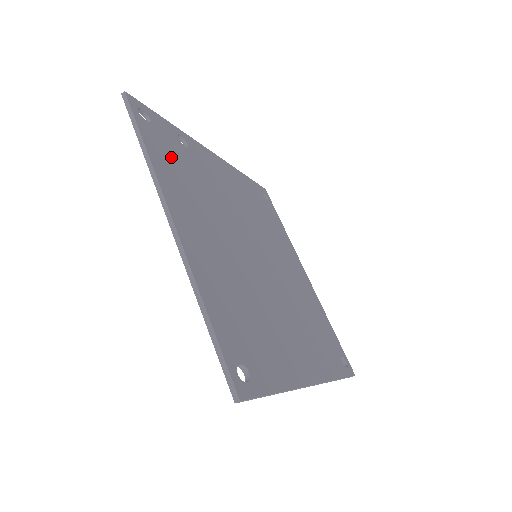
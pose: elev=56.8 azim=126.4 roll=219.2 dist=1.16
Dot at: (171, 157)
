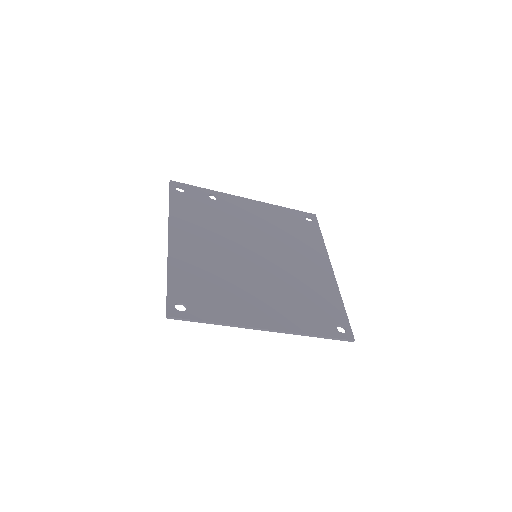
Dot at: (192, 207)
